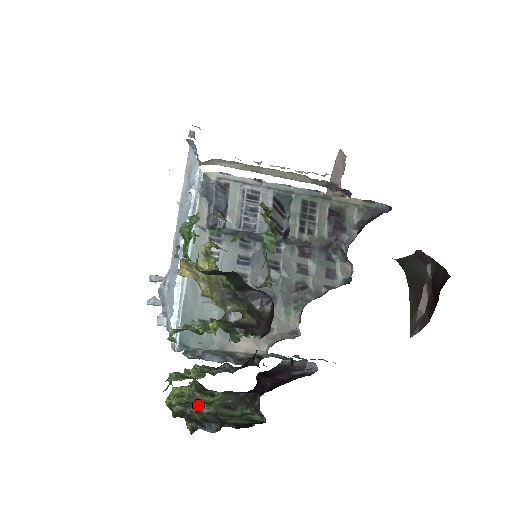
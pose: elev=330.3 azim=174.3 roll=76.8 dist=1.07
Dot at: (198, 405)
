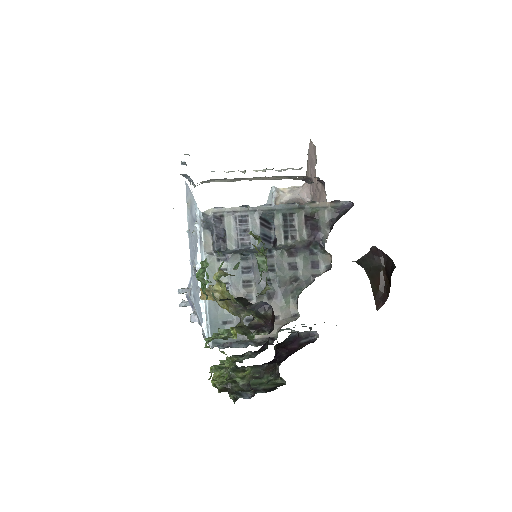
Dot at: (235, 383)
